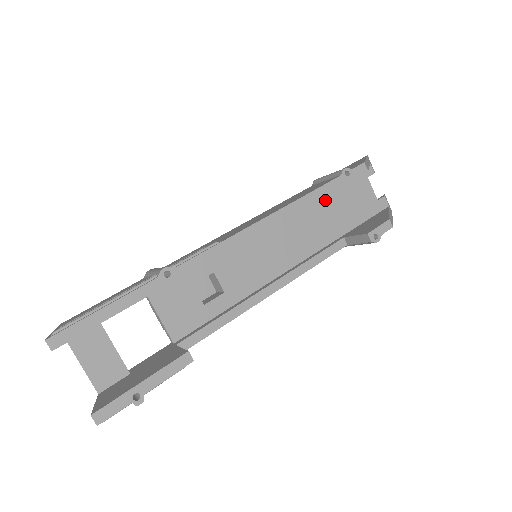
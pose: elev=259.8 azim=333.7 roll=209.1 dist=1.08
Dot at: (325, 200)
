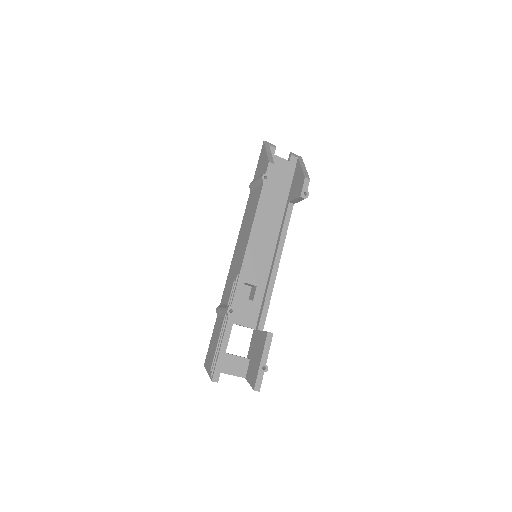
Dot at: occluded
